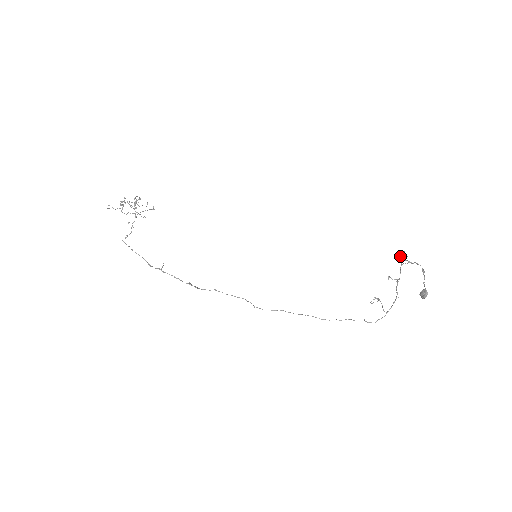
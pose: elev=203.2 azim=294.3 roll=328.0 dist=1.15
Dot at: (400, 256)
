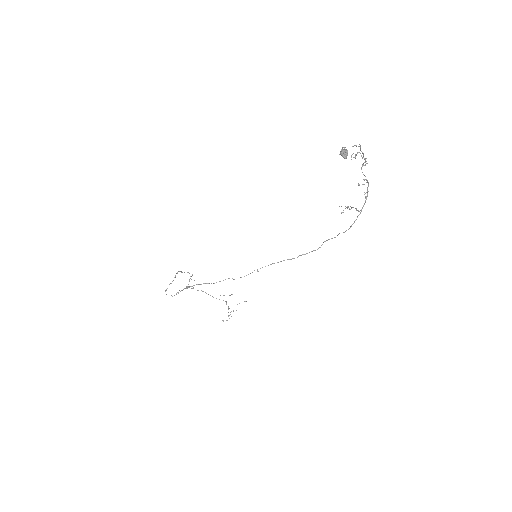
Dot at: occluded
